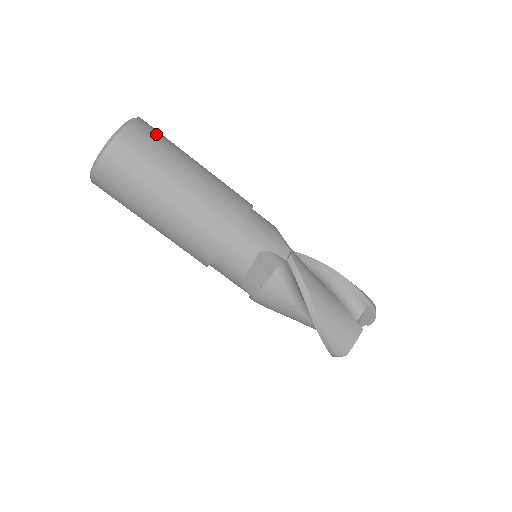
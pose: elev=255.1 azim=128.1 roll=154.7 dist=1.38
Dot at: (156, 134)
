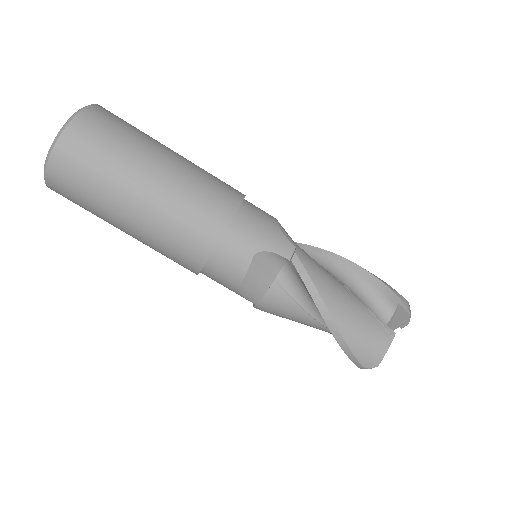
Dot at: (115, 122)
